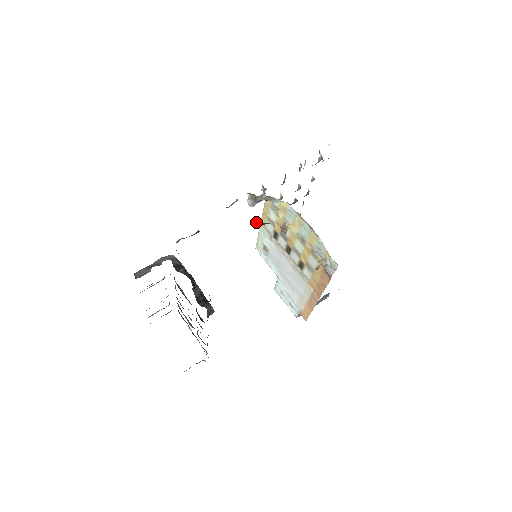
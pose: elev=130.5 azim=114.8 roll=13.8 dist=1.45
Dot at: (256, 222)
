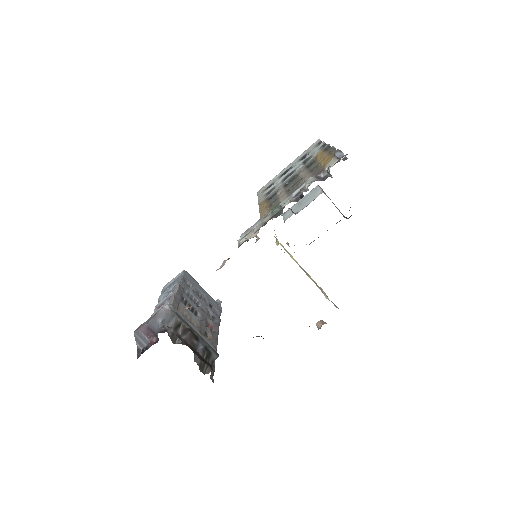
Dot at: occluded
